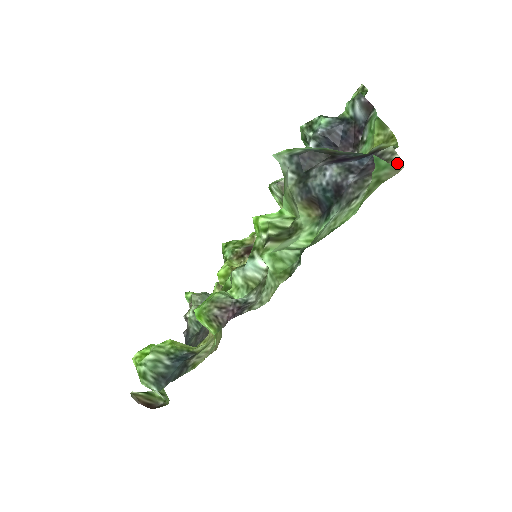
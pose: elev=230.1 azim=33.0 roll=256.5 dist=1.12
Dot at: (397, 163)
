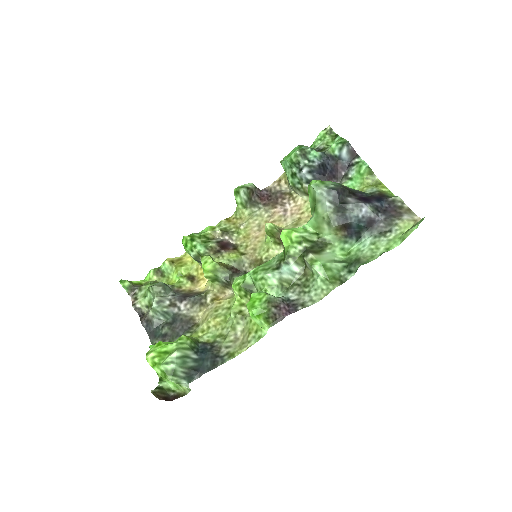
Dot at: (409, 211)
